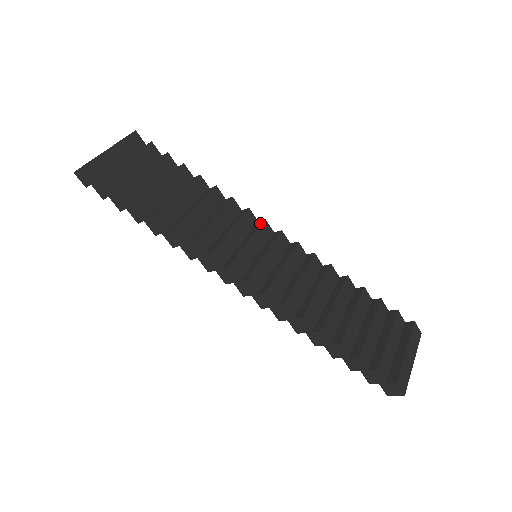
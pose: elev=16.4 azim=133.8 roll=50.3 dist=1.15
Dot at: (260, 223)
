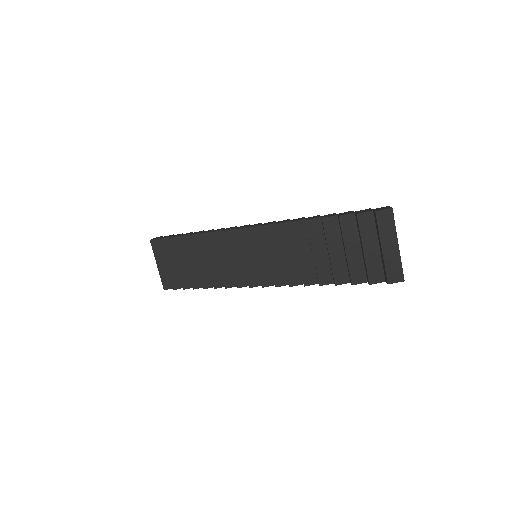
Dot at: occluded
